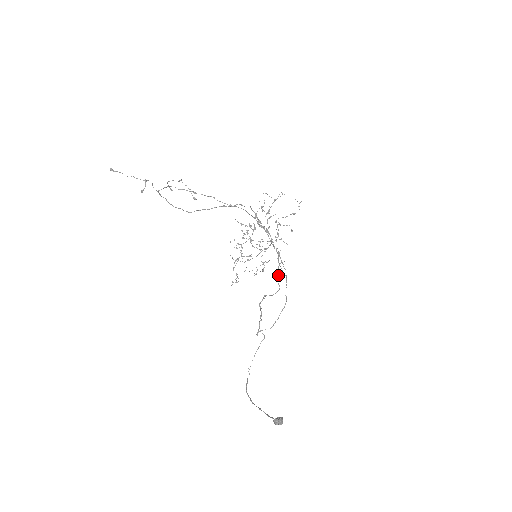
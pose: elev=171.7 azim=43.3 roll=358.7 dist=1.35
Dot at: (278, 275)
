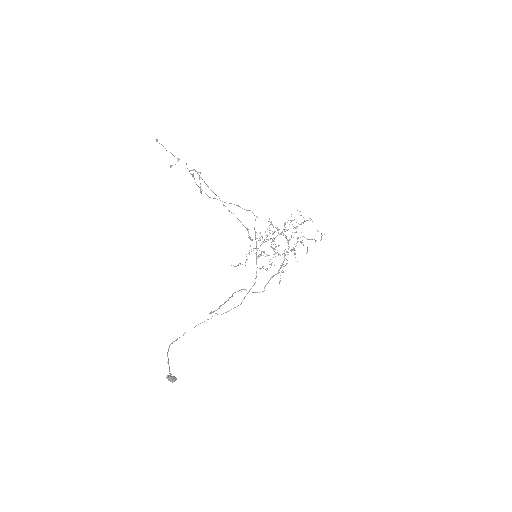
Dot at: occluded
